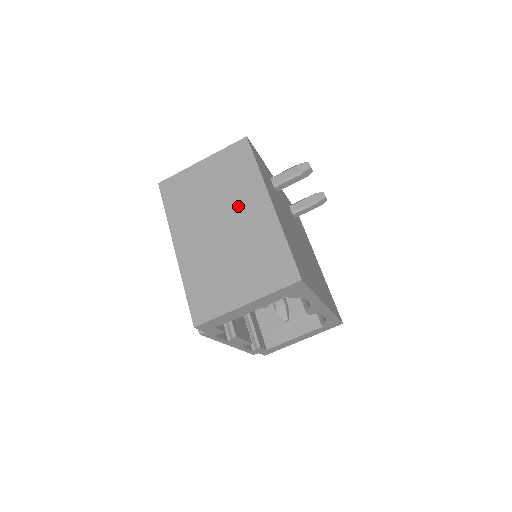
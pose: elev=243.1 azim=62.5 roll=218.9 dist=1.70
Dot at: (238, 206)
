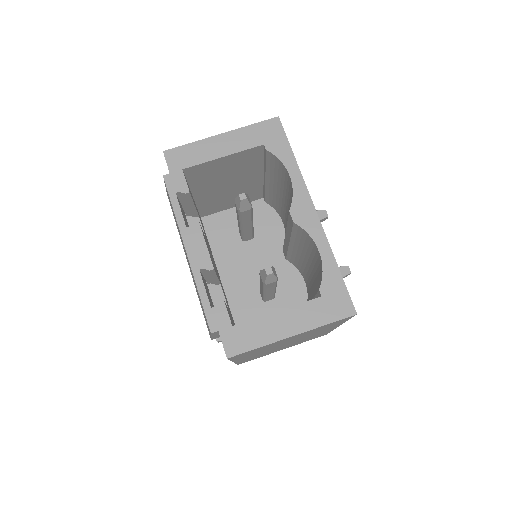
Dot at: occluded
